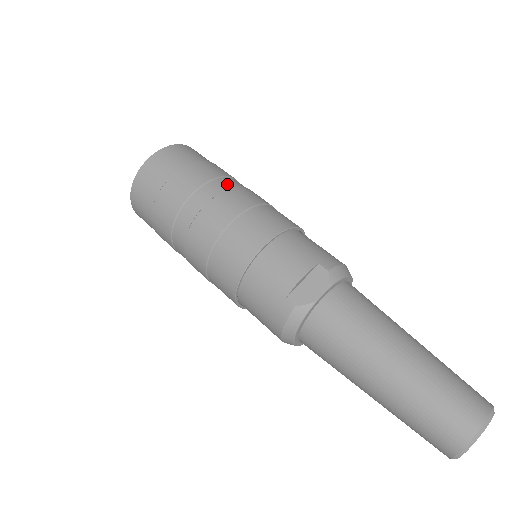
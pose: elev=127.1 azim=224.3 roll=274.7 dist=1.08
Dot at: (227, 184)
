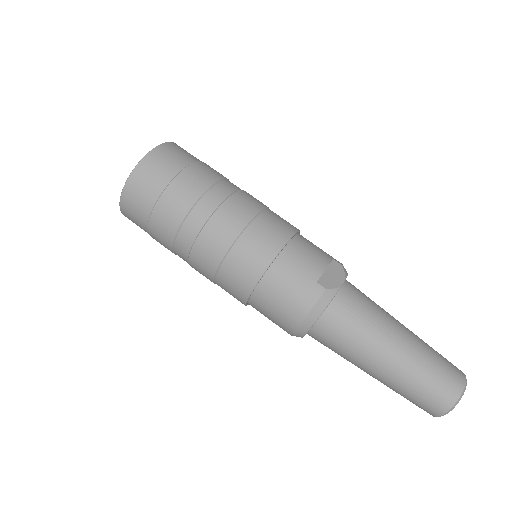
Dot at: occluded
